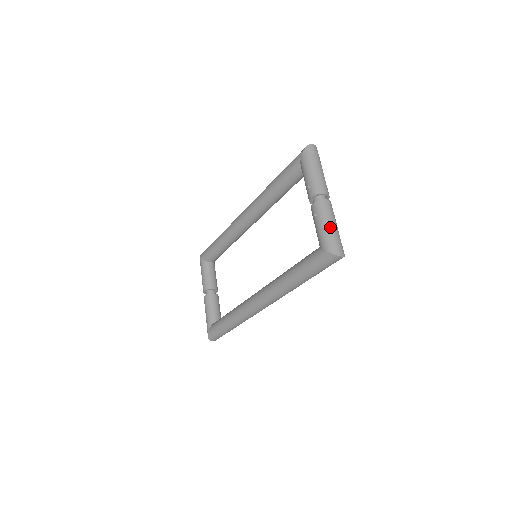
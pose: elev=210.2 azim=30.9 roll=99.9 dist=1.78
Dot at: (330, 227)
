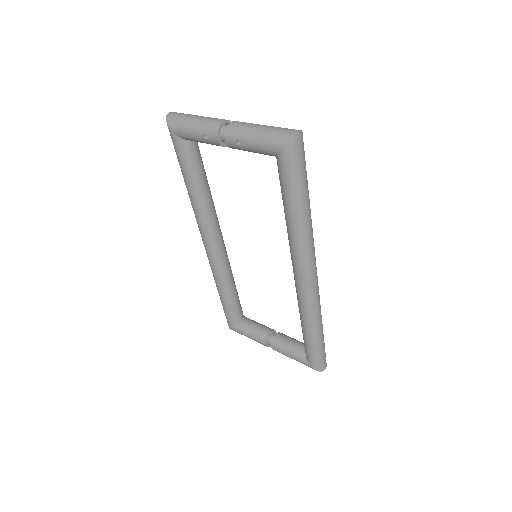
Dot at: (260, 131)
